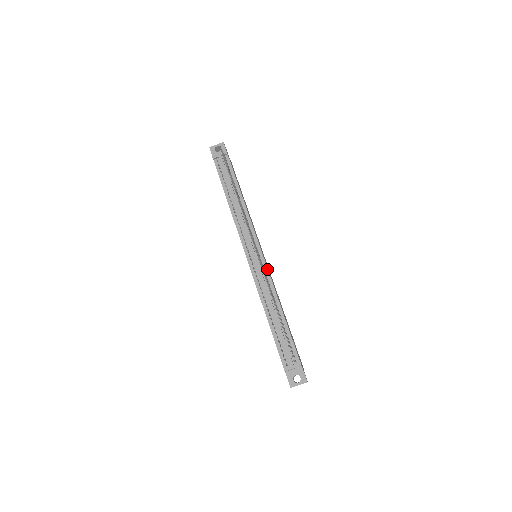
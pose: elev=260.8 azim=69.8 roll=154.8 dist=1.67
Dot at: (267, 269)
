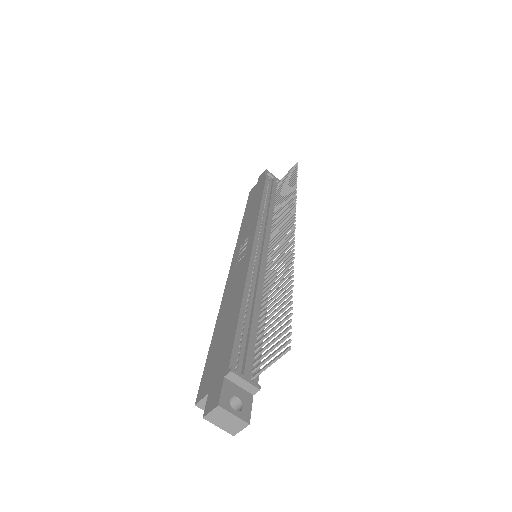
Dot at: occluded
